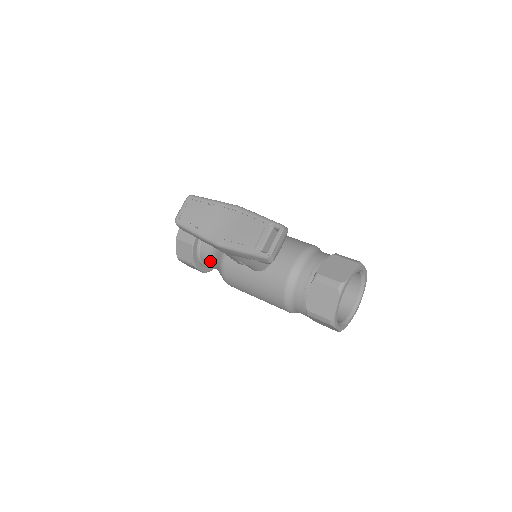
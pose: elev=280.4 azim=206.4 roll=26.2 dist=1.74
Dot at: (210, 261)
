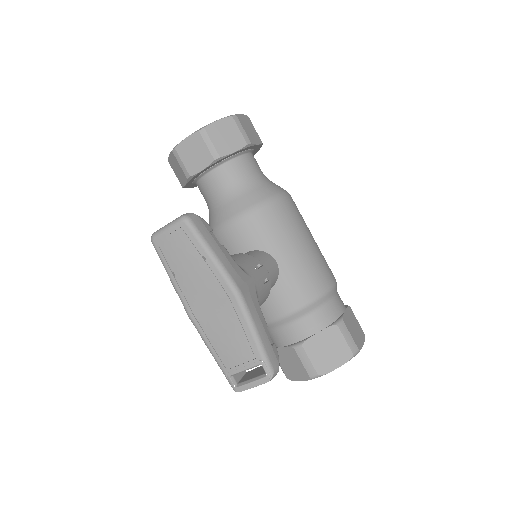
Dot at: occluded
